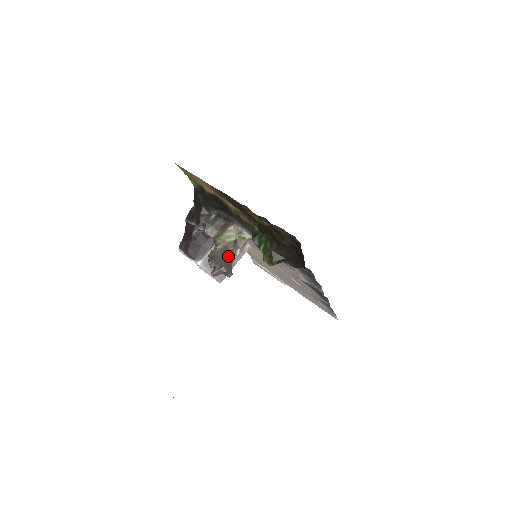
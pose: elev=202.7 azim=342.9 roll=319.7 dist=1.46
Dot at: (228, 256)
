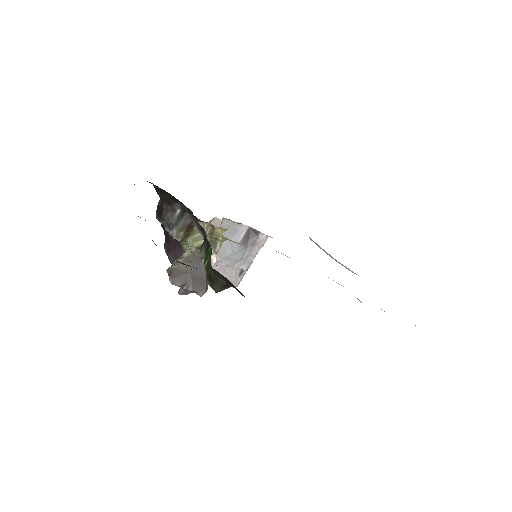
Dot at: (197, 267)
